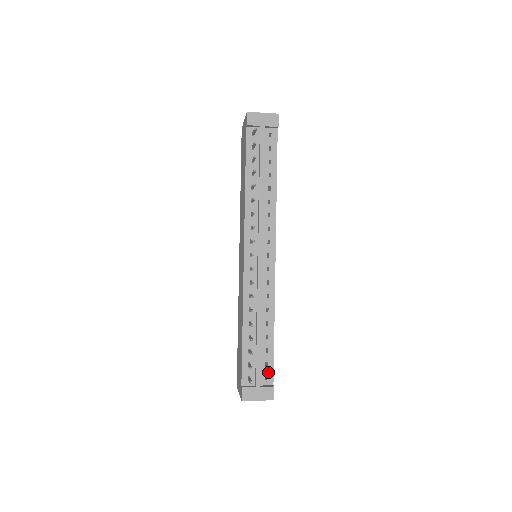
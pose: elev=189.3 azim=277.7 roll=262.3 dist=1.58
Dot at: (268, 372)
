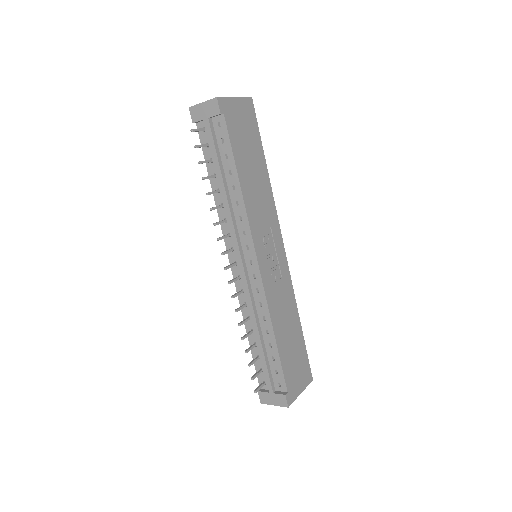
Dot at: (280, 379)
